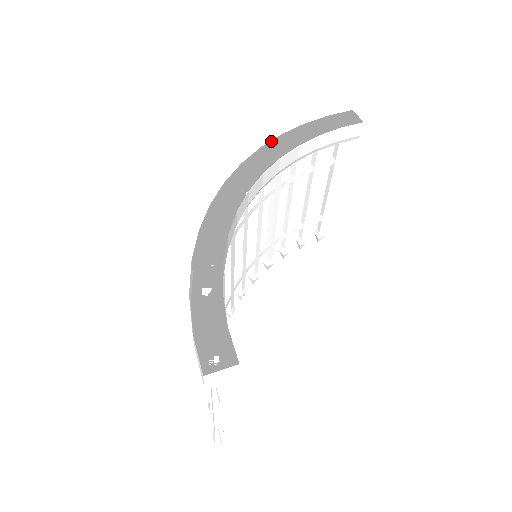
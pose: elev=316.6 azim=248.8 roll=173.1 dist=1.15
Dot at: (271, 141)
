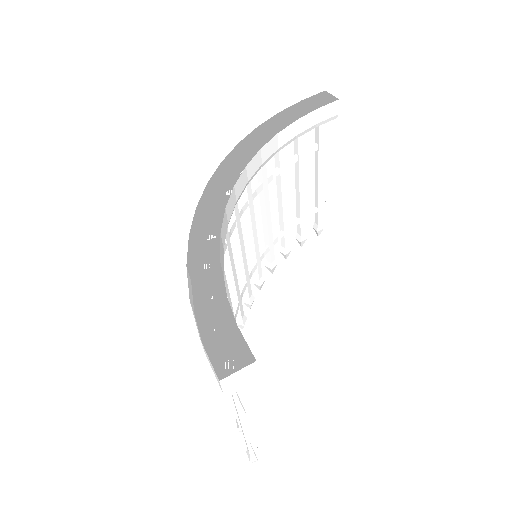
Dot at: (248, 135)
